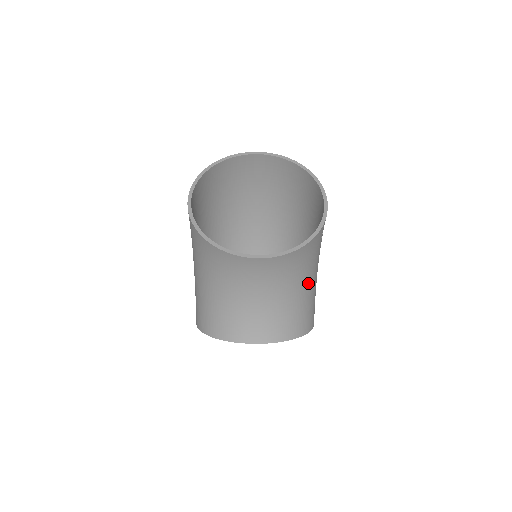
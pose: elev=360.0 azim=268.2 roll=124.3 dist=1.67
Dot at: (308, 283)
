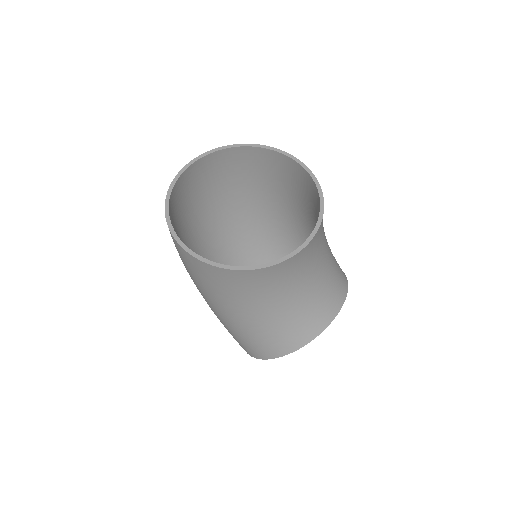
Dot at: occluded
